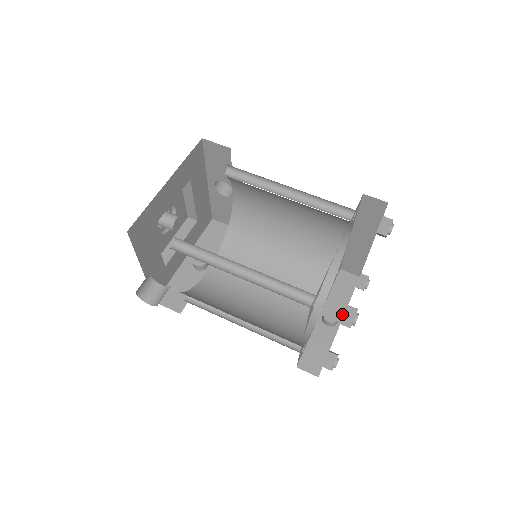
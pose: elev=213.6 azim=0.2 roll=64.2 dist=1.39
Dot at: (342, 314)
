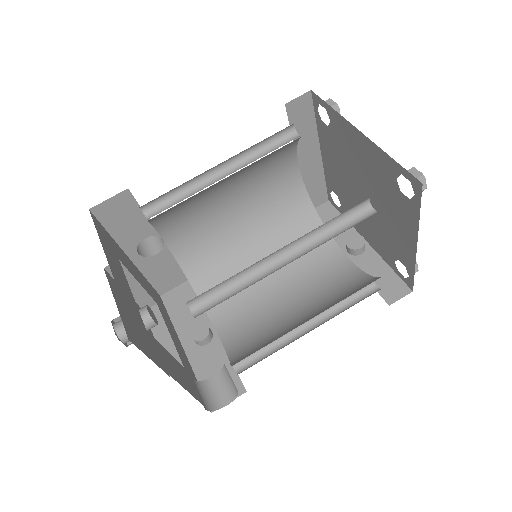
Dot at: occluded
